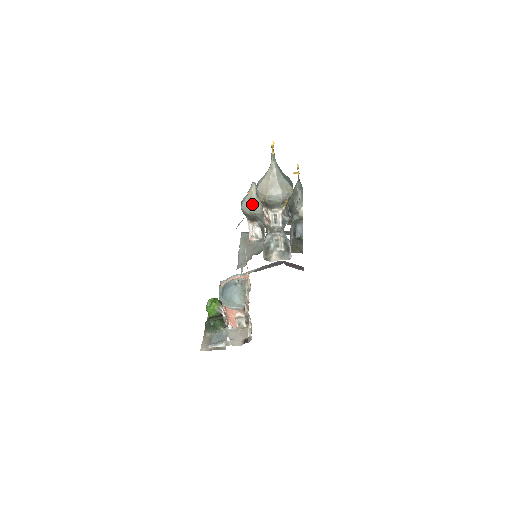
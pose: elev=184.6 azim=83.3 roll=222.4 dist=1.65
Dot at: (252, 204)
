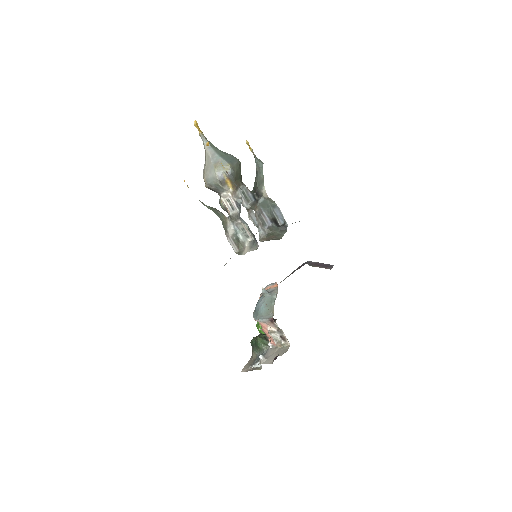
Dot at: occluded
